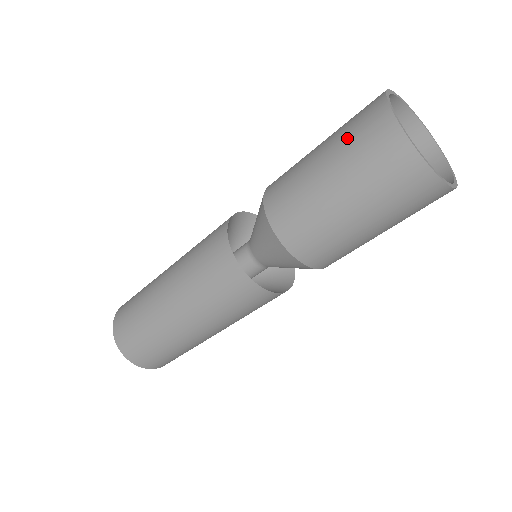
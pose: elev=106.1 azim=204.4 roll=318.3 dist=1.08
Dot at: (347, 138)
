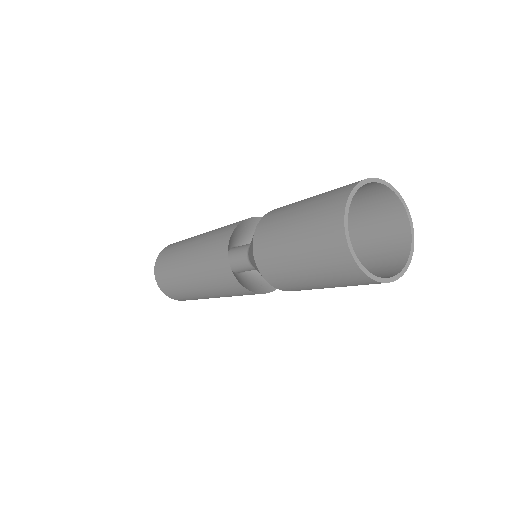
Dot at: (318, 258)
